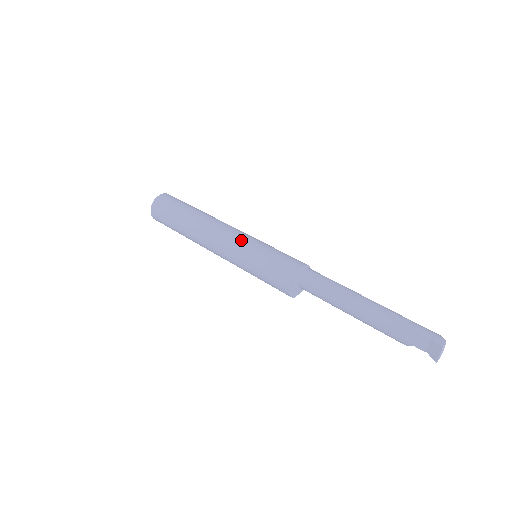
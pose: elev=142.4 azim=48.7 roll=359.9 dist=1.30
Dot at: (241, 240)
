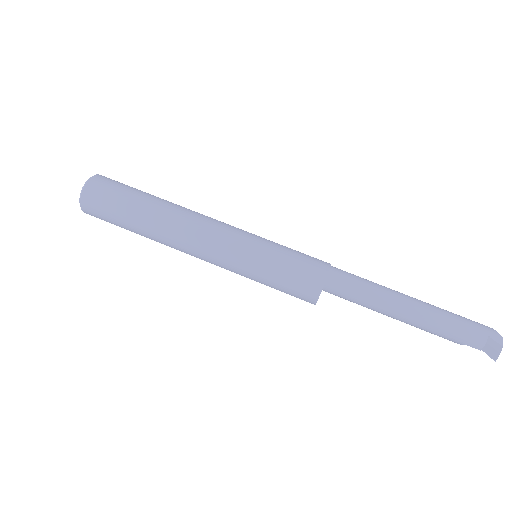
Dot at: (238, 244)
